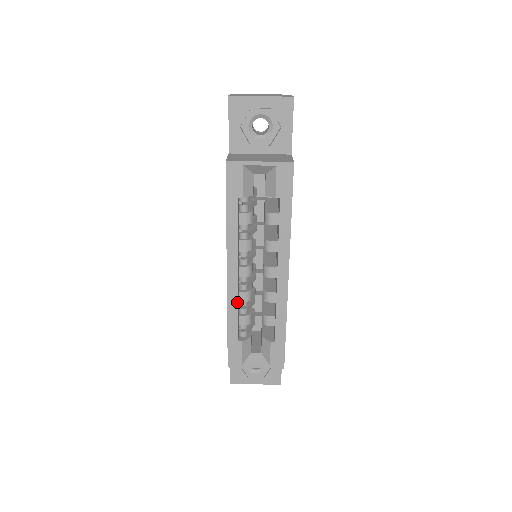
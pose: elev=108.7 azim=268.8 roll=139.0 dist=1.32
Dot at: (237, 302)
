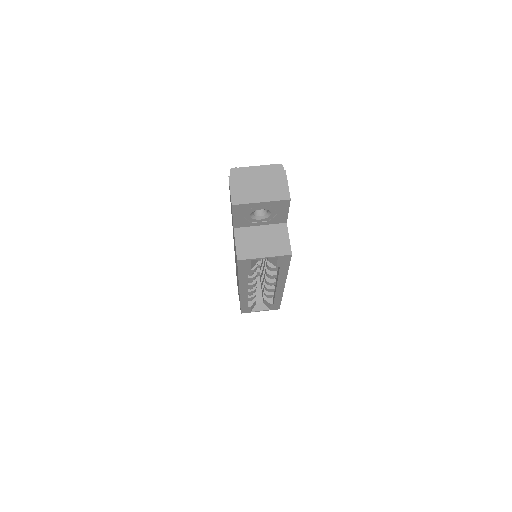
Dot at: (247, 298)
